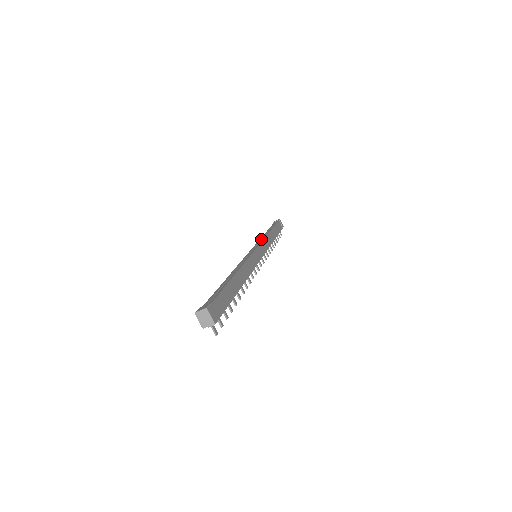
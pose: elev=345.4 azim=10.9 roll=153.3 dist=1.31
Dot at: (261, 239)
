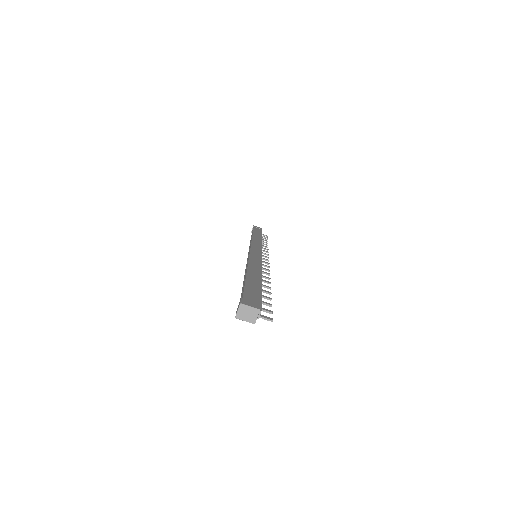
Dot at: occluded
